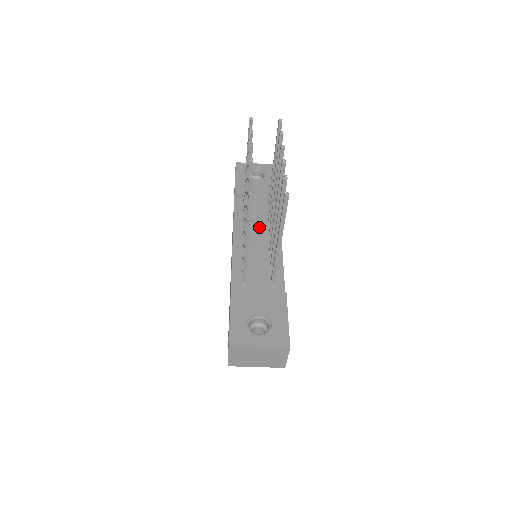
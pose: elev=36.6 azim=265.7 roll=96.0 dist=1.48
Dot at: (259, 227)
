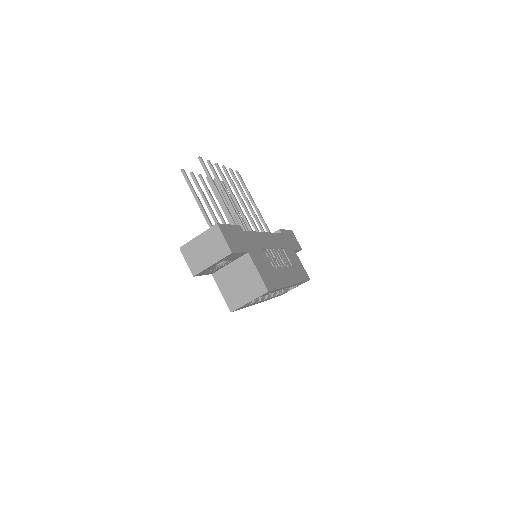
Dot at: occluded
